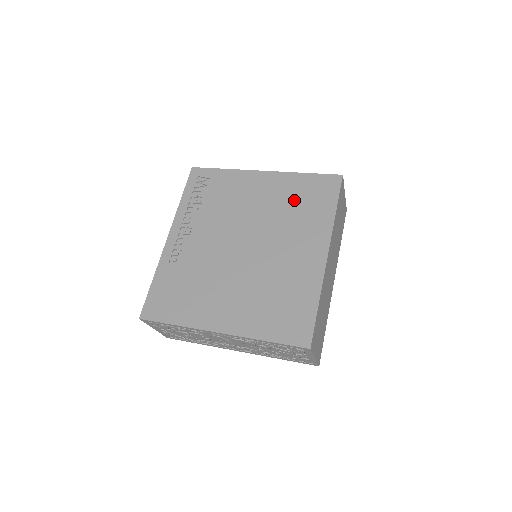
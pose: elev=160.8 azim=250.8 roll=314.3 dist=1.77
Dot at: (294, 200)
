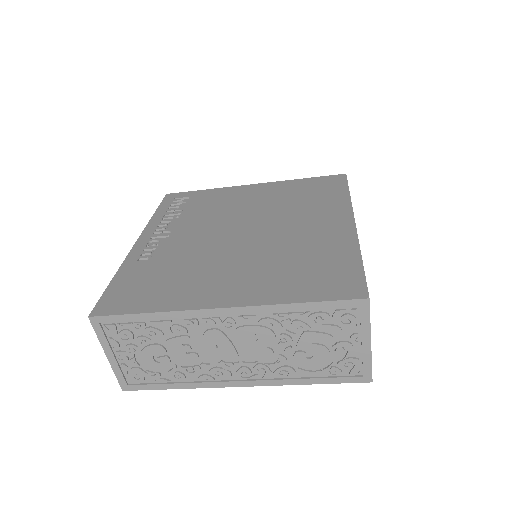
Dot at: (296, 195)
